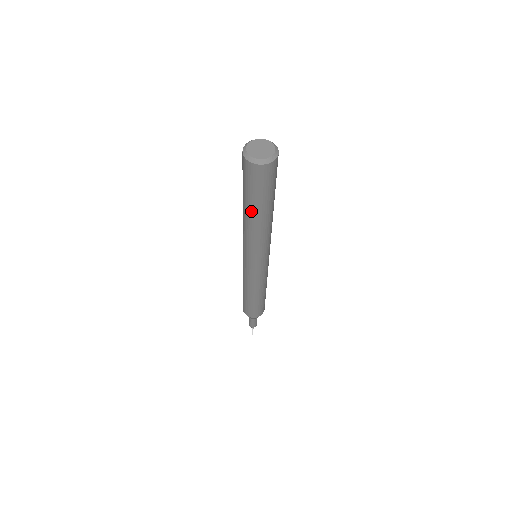
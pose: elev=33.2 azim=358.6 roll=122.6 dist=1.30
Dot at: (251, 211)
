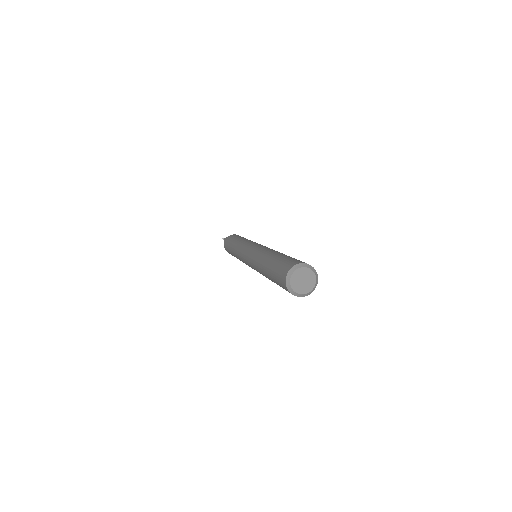
Dot at: occluded
